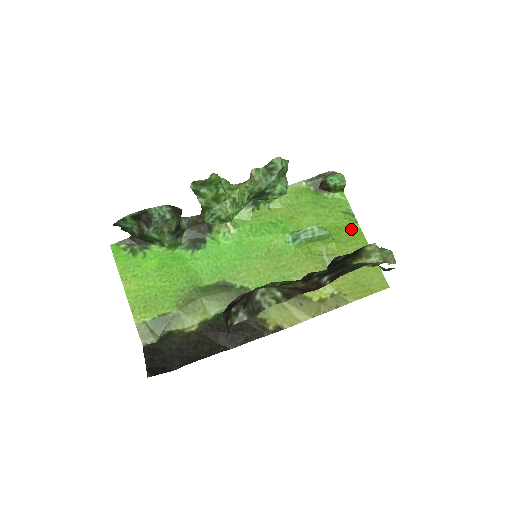
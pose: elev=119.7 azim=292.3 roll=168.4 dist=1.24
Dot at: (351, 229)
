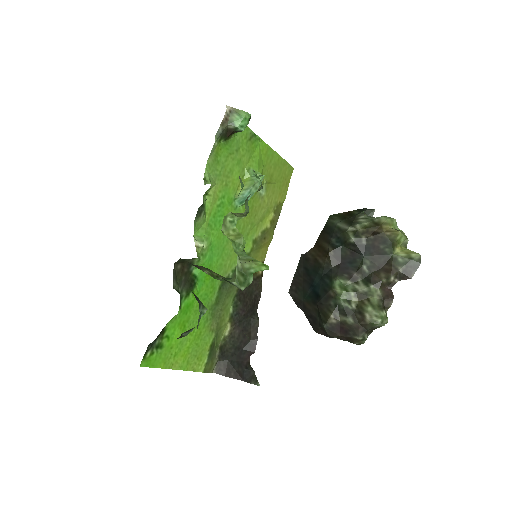
Dot at: (259, 149)
